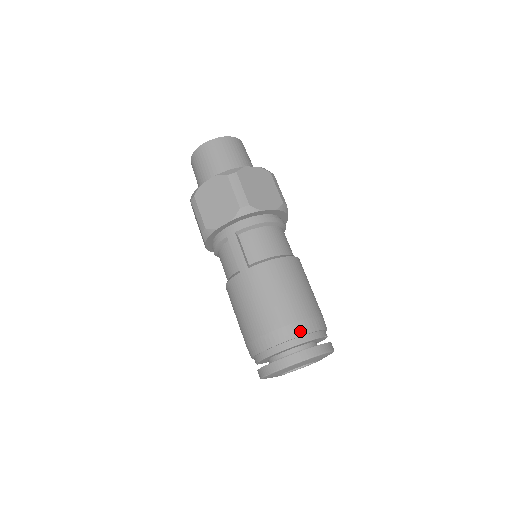
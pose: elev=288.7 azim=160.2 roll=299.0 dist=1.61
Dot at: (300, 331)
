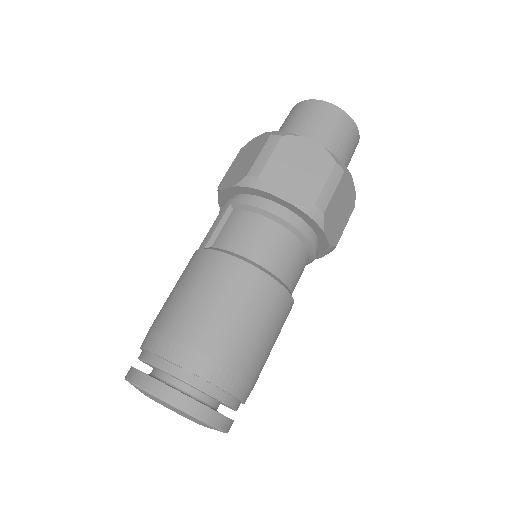
Dot at: (175, 356)
